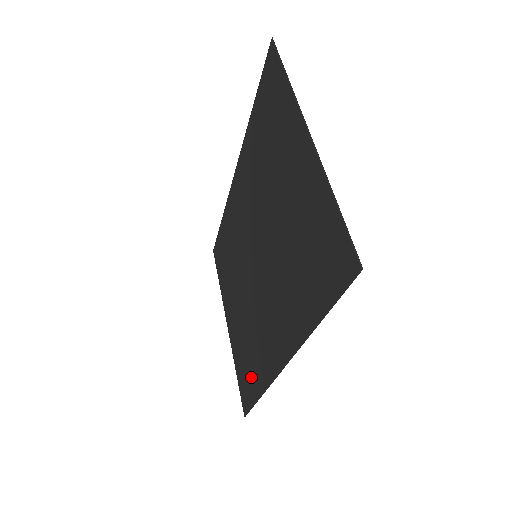
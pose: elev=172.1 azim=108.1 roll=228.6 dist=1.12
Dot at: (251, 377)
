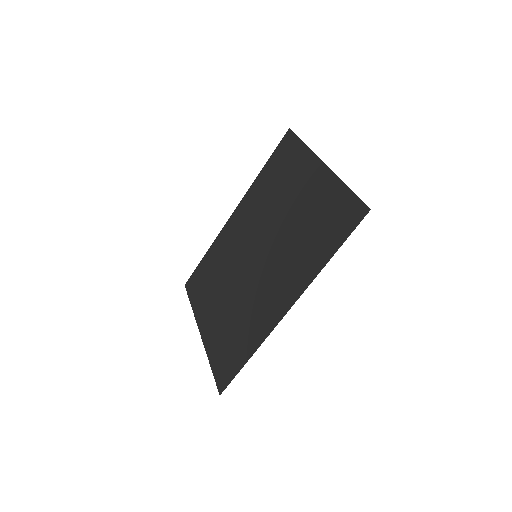
Dot at: (237, 351)
